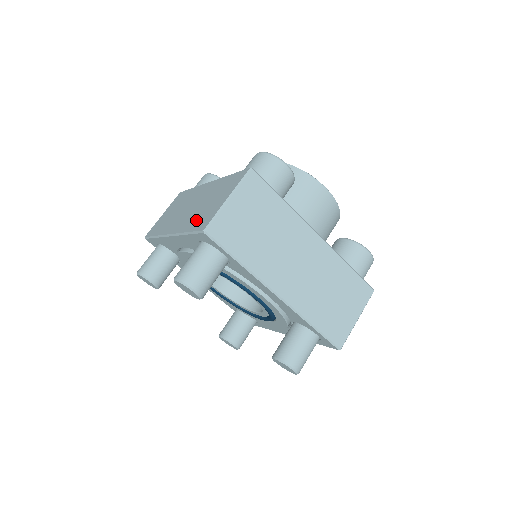
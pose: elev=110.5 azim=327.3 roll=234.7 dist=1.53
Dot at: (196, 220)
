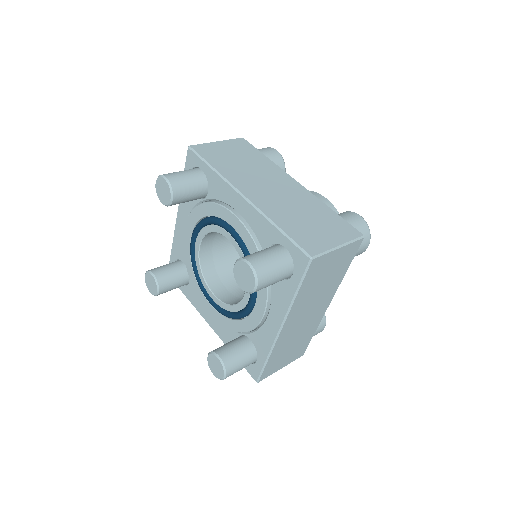
Dot at: occluded
